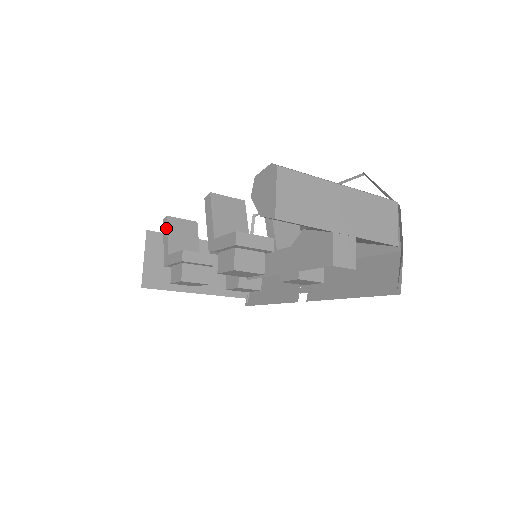
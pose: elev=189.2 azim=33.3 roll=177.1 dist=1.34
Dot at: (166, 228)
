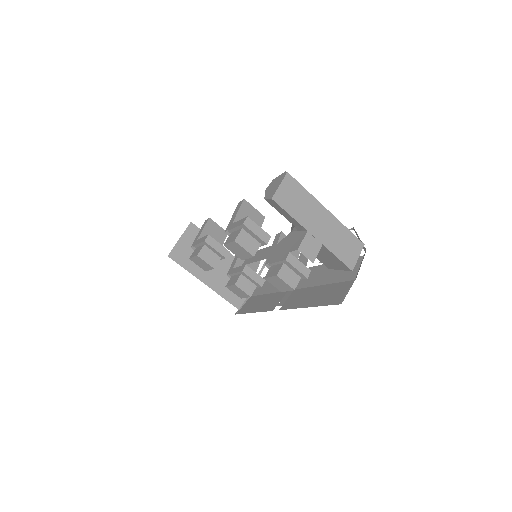
Dot at: (205, 224)
